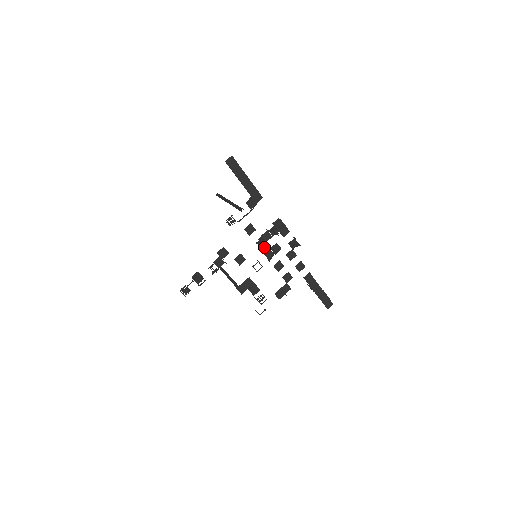
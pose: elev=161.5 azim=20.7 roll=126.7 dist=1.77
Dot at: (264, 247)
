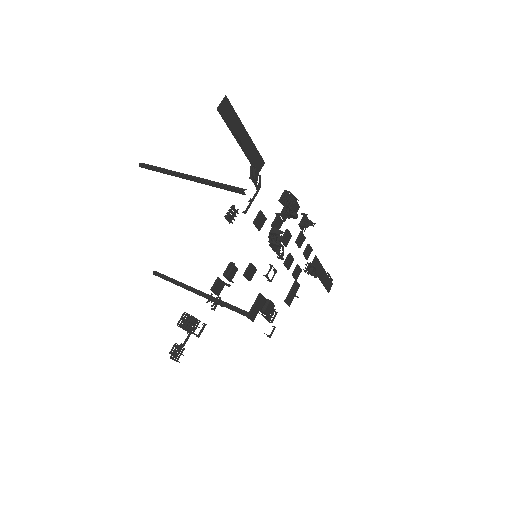
Dot at: occluded
